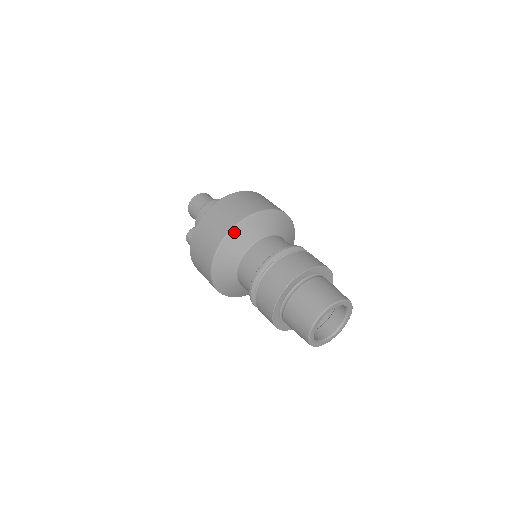
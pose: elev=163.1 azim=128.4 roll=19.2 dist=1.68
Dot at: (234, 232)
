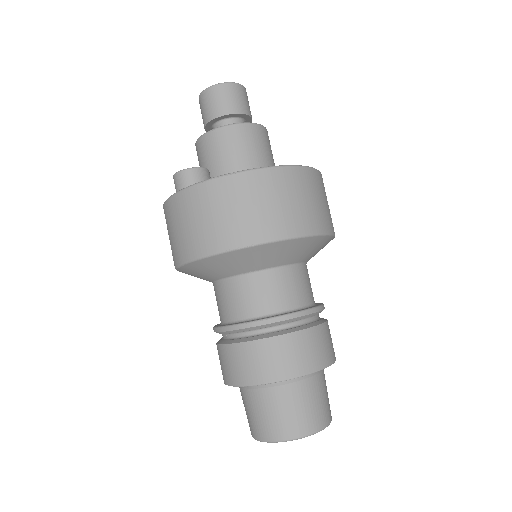
Dot at: (255, 249)
